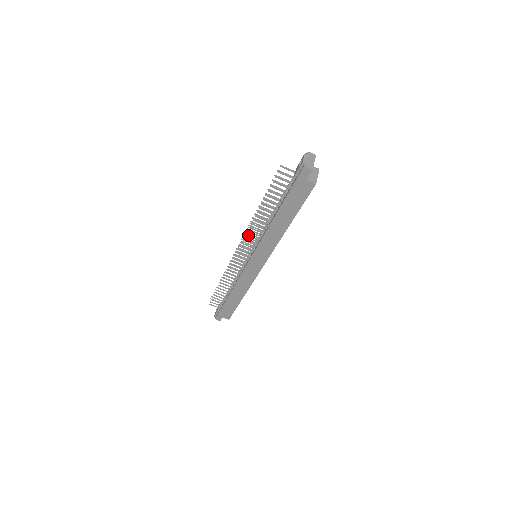
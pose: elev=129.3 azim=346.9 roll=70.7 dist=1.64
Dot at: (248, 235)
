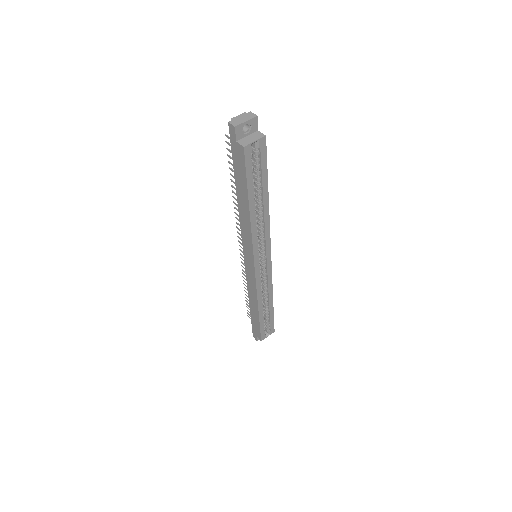
Dot at: (238, 223)
